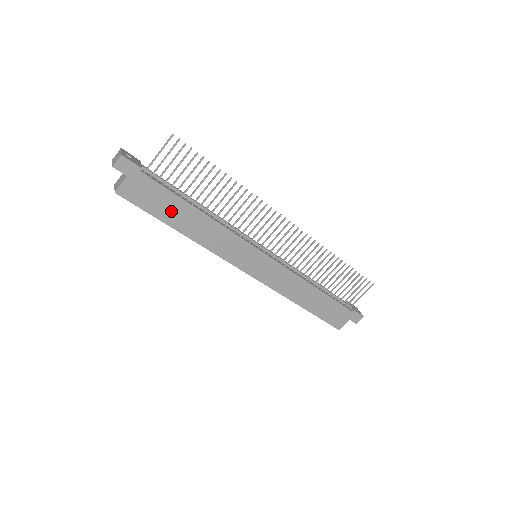
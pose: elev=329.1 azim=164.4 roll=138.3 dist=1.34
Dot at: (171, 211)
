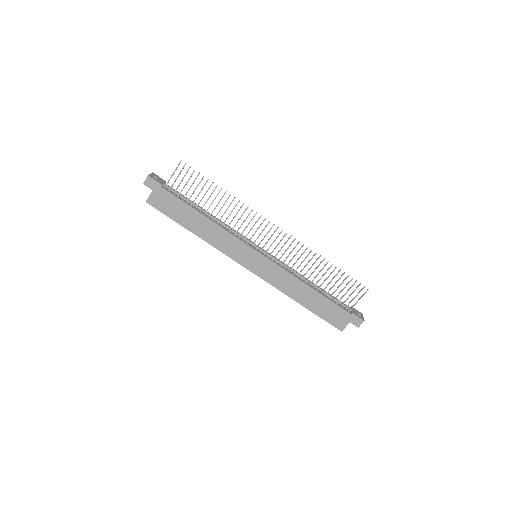
Dot at: (184, 216)
